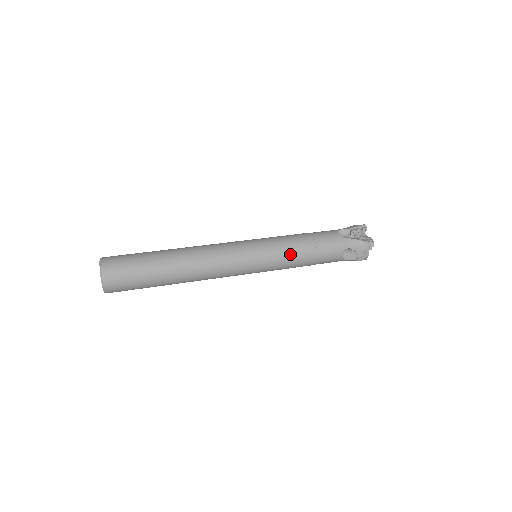
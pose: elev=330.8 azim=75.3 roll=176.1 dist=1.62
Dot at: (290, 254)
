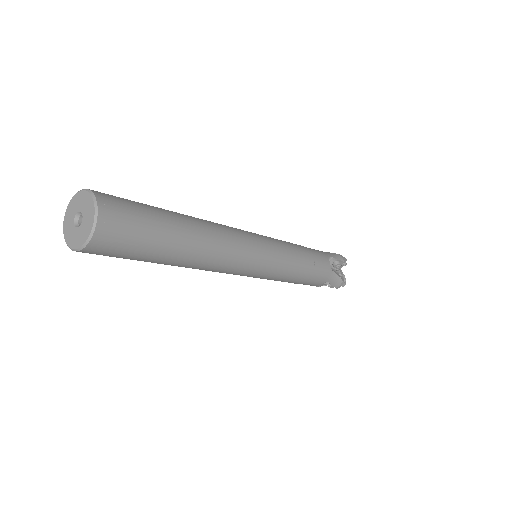
Dot at: (291, 245)
